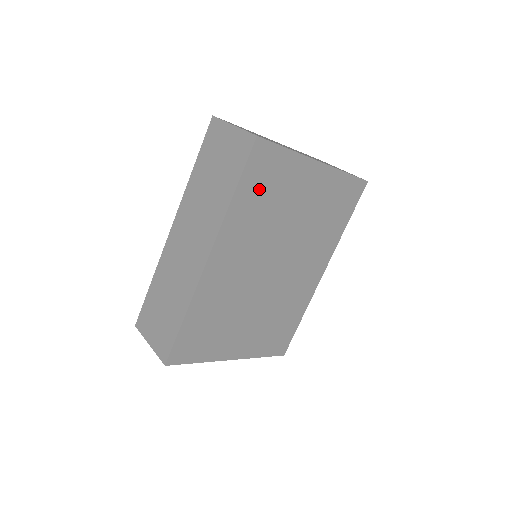
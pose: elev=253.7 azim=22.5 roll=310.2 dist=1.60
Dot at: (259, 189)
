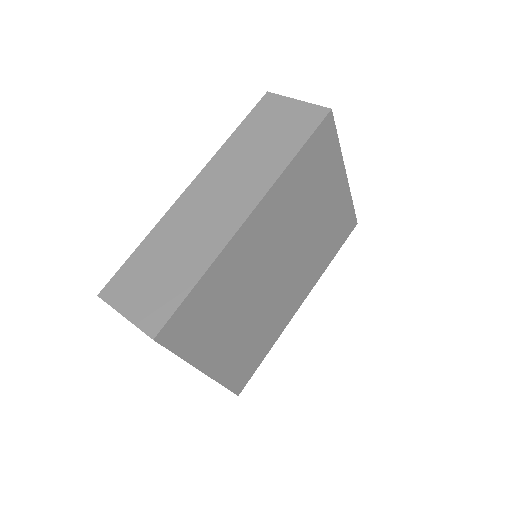
Dot at: (310, 166)
